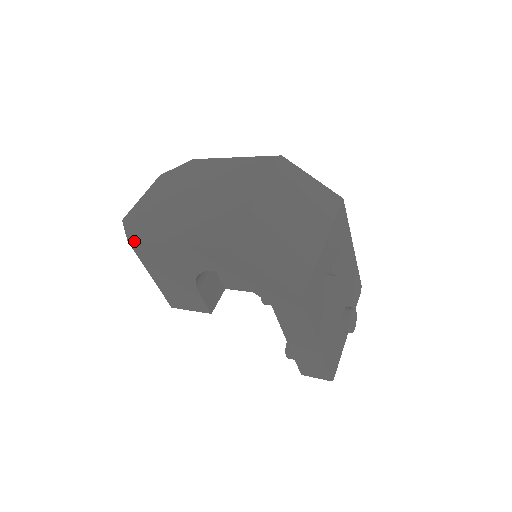
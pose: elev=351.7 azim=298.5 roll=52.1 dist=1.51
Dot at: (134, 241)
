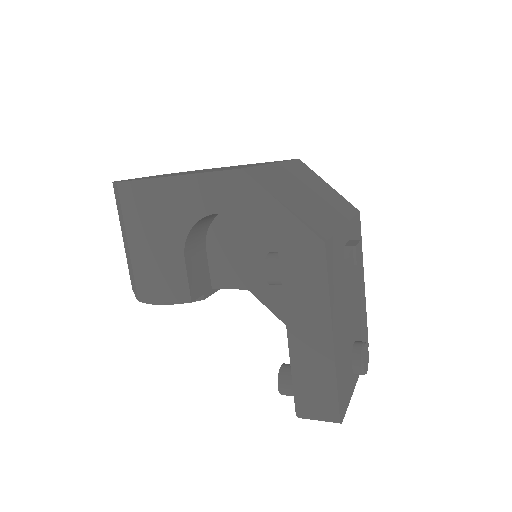
Dot at: (125, 181)
